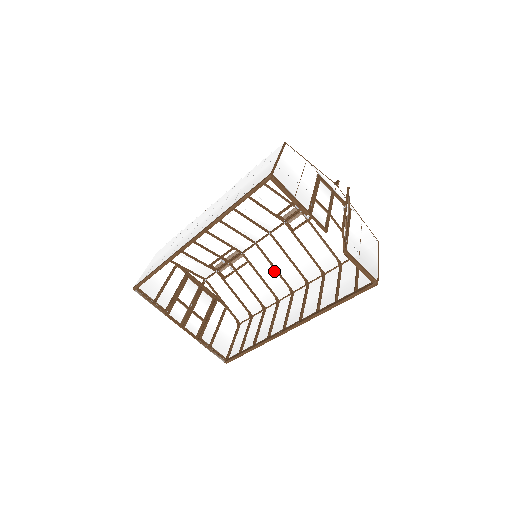
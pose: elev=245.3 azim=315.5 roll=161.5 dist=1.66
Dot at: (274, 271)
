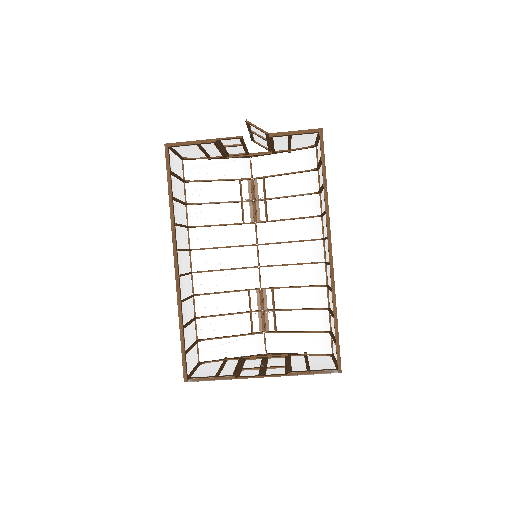
Dot at: (294, 268)
